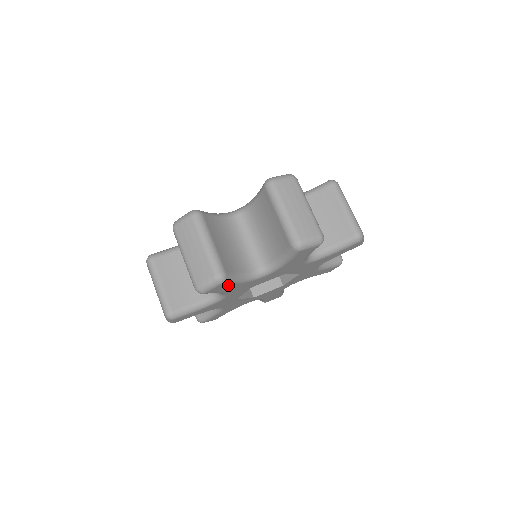
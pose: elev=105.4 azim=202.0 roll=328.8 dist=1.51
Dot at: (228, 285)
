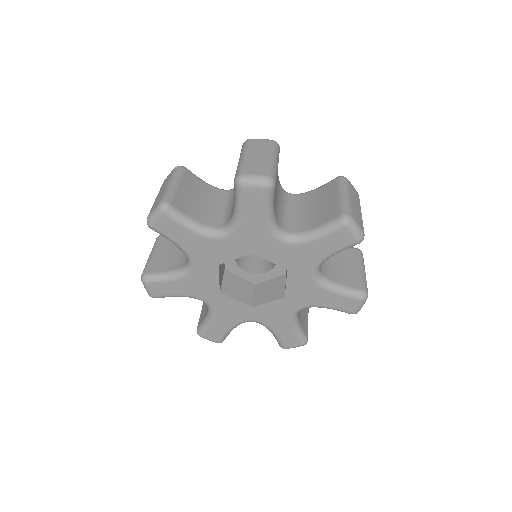
Dot at: (261, 204)
